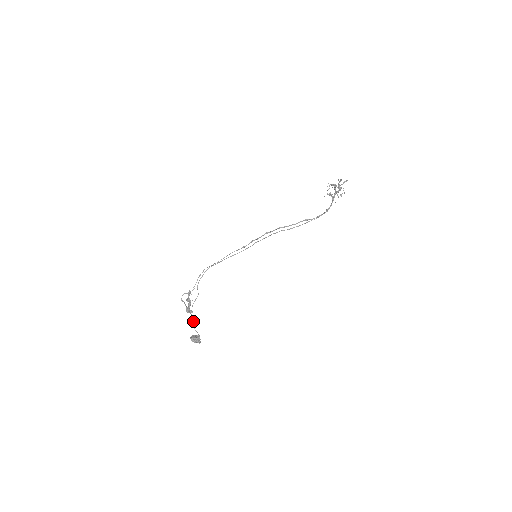
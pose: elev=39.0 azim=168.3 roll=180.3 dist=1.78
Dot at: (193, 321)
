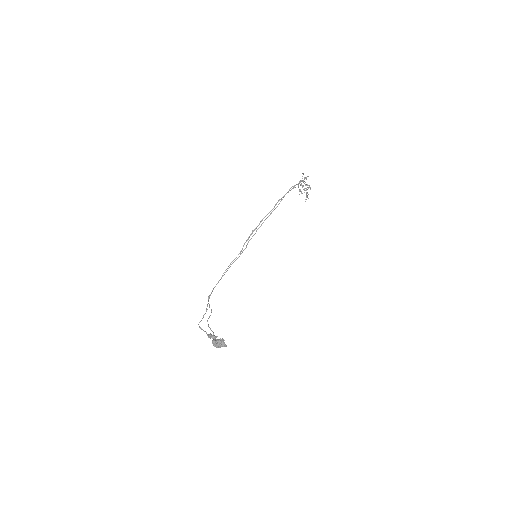
Dot at: (212, 331)
